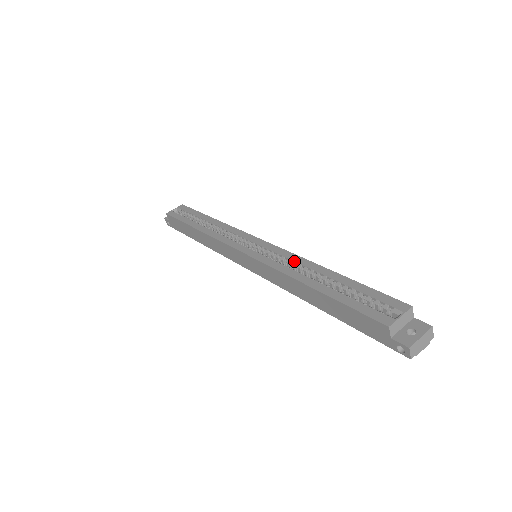
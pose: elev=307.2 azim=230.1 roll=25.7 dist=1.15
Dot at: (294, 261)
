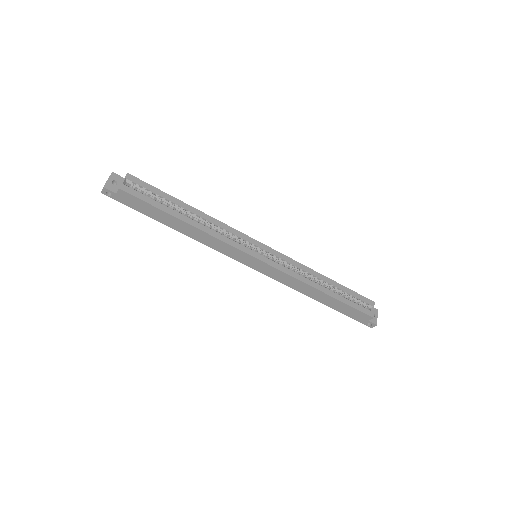
Dot at: (302, 269)
